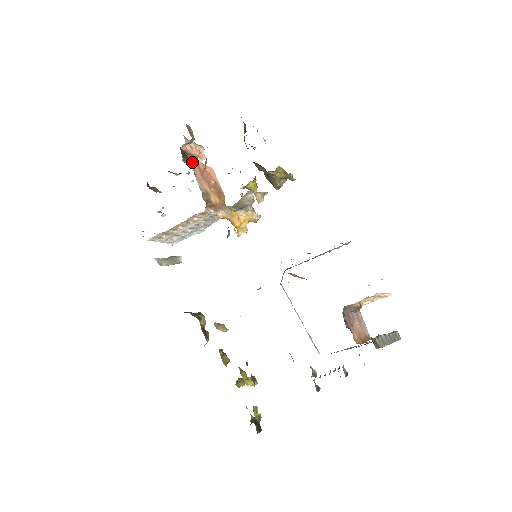
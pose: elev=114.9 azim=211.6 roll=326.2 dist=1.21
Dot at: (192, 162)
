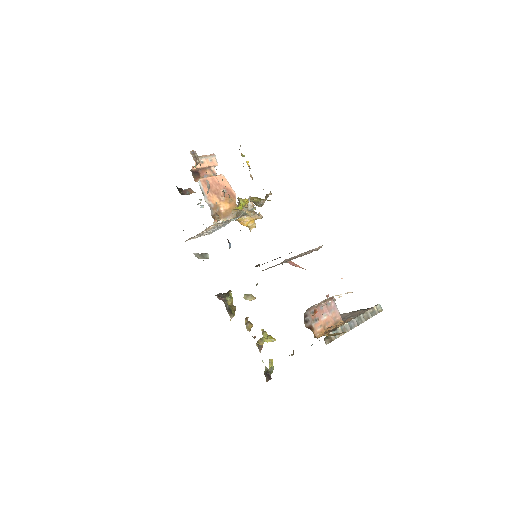
Dot at: (200, 183)
